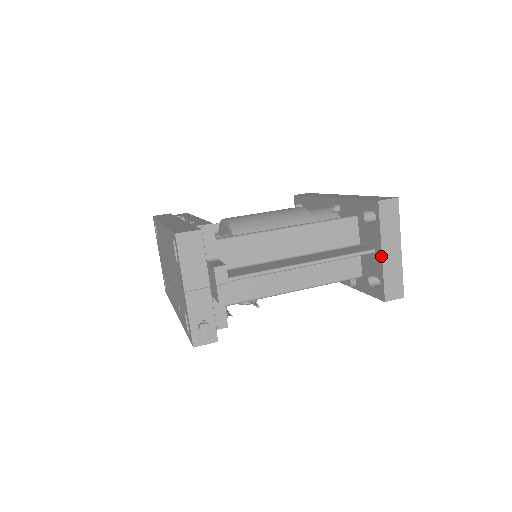
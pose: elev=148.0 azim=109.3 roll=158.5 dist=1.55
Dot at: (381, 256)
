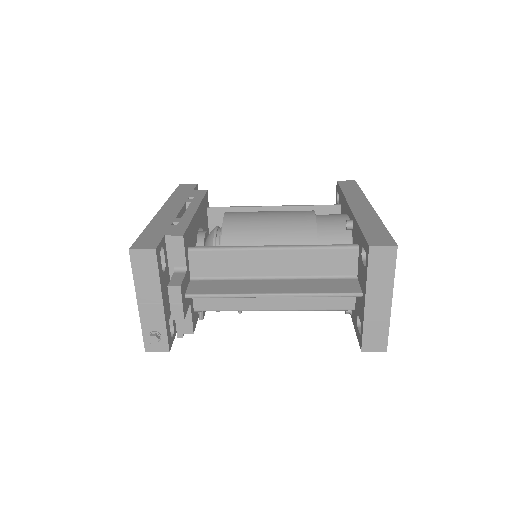
Dot at: (364, 305)
